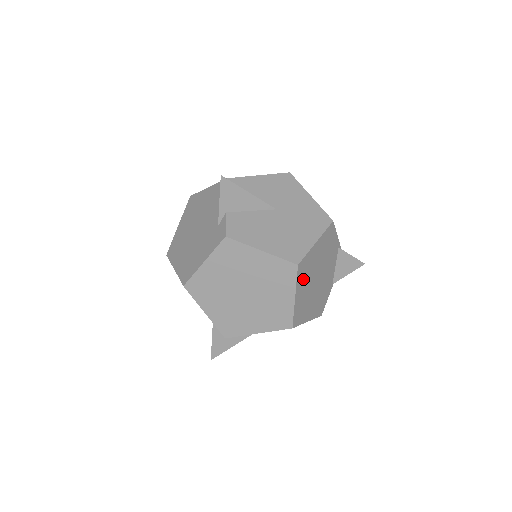
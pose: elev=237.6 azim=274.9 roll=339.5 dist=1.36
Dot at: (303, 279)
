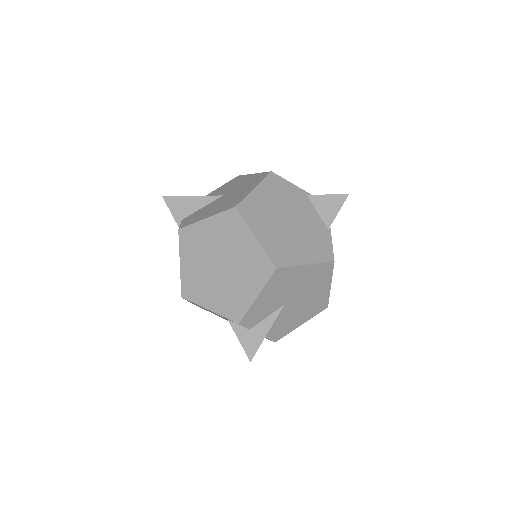
Dot at: (258, 220)
